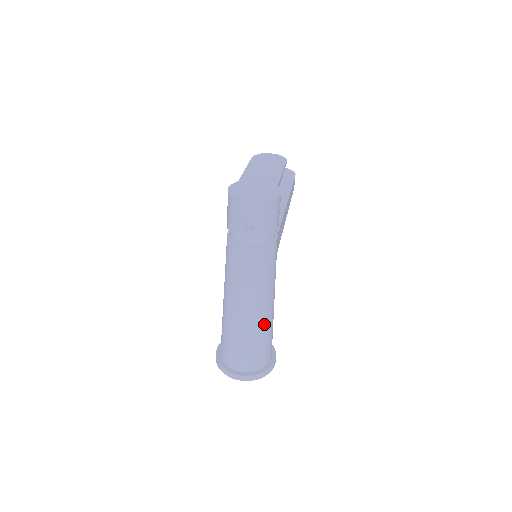
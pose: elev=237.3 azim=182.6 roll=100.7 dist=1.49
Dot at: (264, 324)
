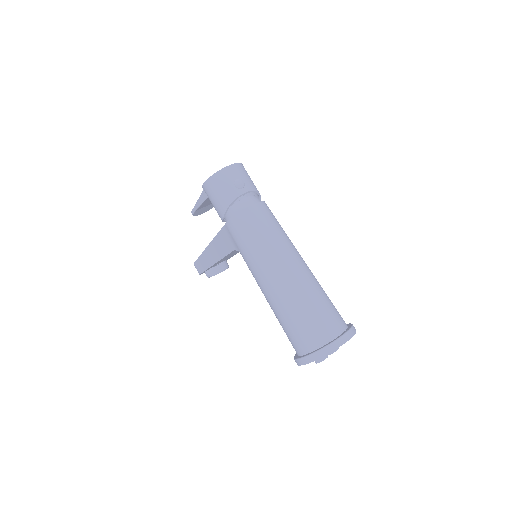
Dot at: (313, 276)
